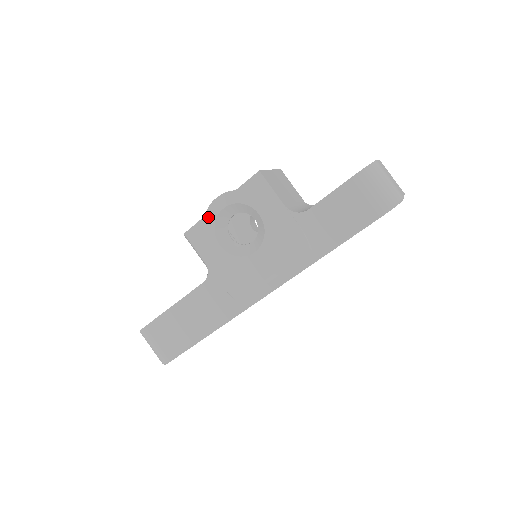
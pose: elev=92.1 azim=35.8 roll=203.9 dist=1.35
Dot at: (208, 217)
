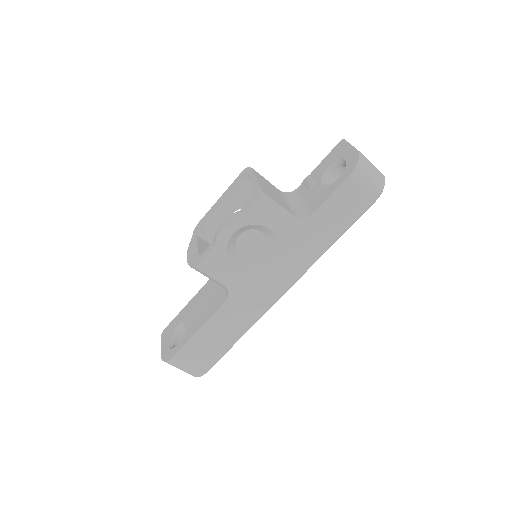
Dot at: (218, 246)
